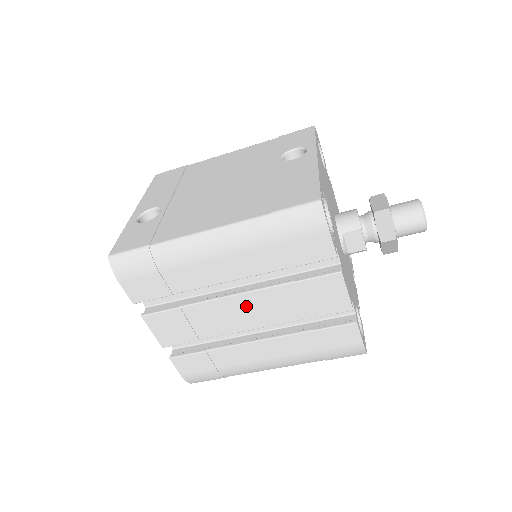
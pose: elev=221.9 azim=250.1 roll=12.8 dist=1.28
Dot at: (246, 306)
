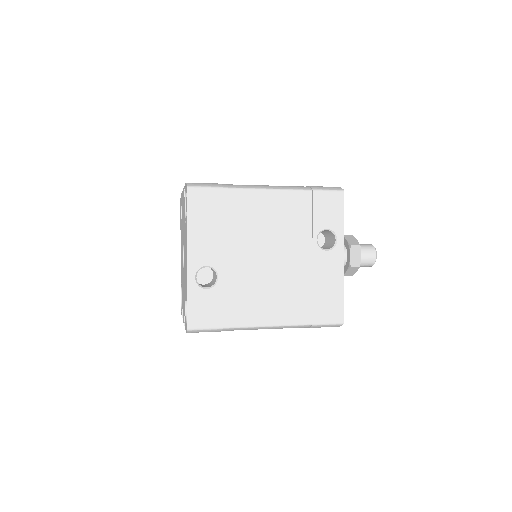
Dot at: occluded
